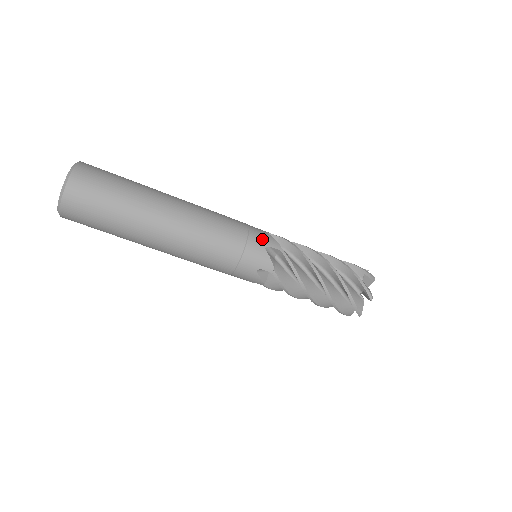
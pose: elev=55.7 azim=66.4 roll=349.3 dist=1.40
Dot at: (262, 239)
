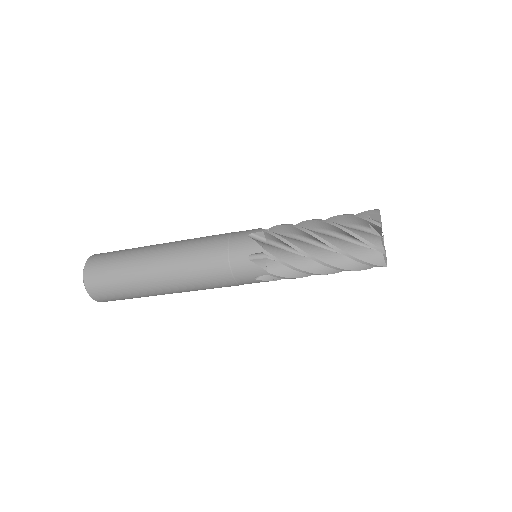
Dot at: (242, 250)
